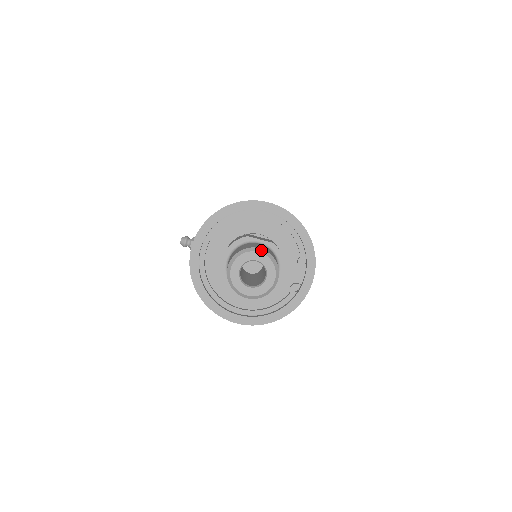
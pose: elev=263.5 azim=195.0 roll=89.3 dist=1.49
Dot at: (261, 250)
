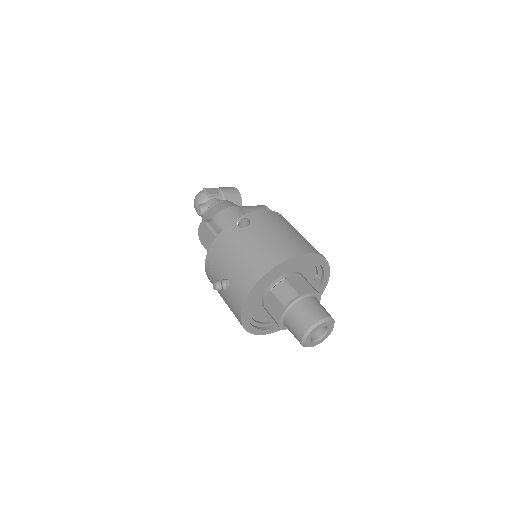
Dot at: (327, 319)
